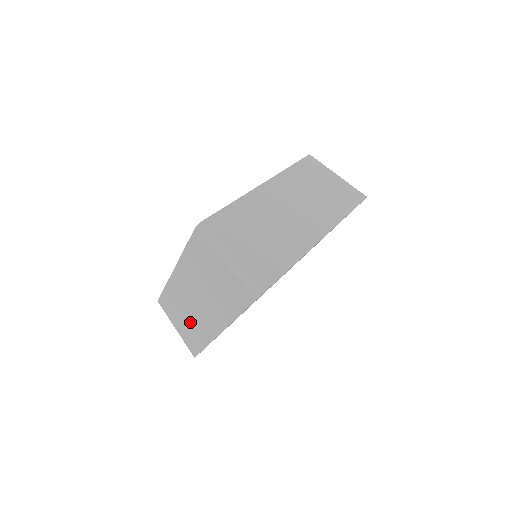
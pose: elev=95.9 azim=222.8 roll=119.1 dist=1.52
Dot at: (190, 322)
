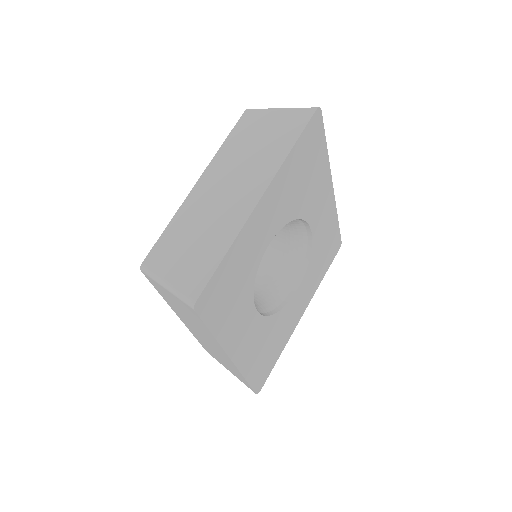
Dot at: (206, 234)
